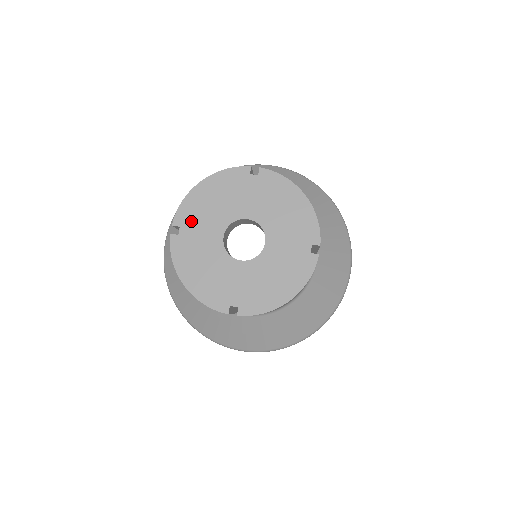
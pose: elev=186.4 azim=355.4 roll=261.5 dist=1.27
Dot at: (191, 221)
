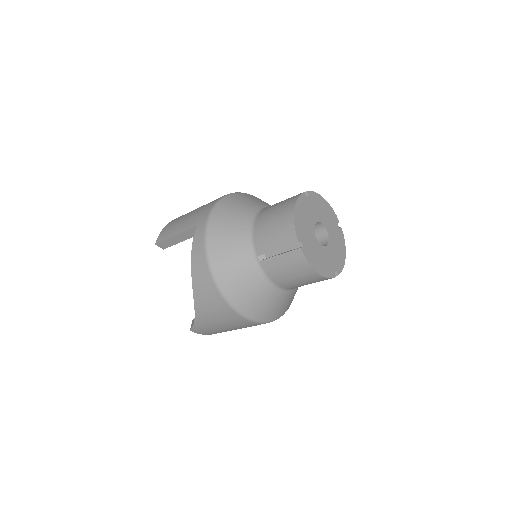
Dot at: (303, 235)
